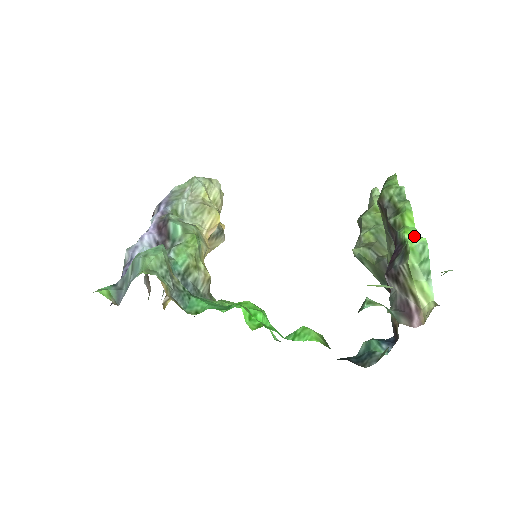
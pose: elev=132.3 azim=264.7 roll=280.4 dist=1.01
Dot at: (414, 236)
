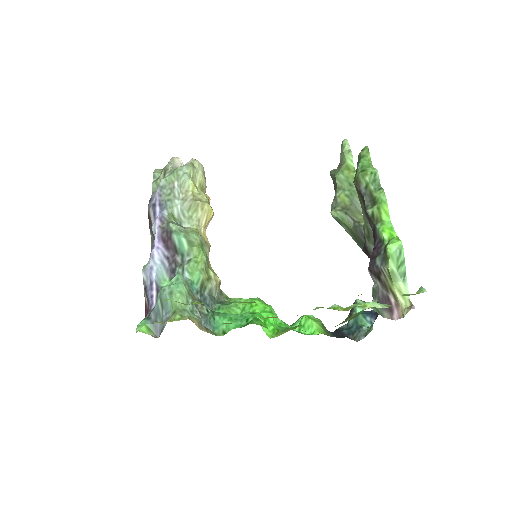
Dot at: (391, 235)
